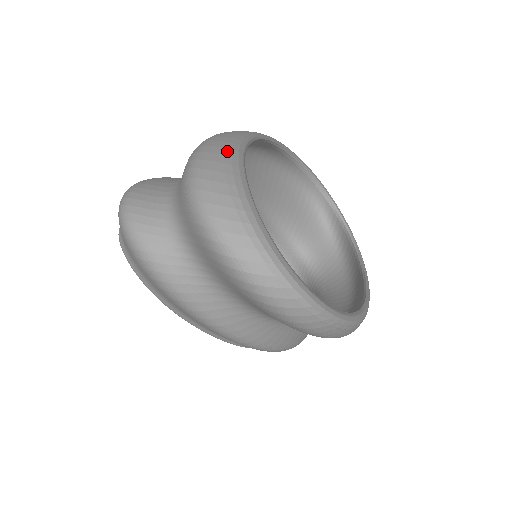
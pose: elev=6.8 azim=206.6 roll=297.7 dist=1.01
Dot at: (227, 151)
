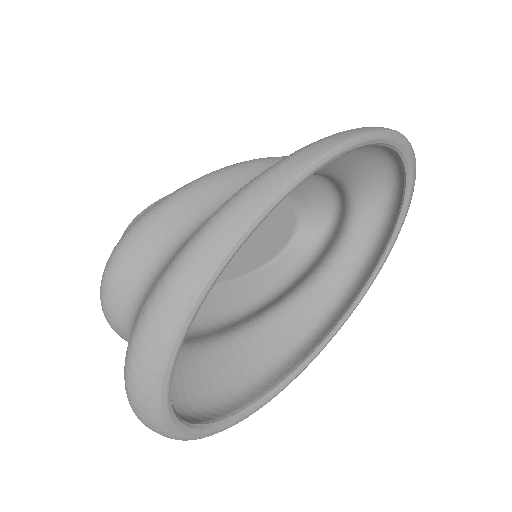
Dot at: (162, 346)
